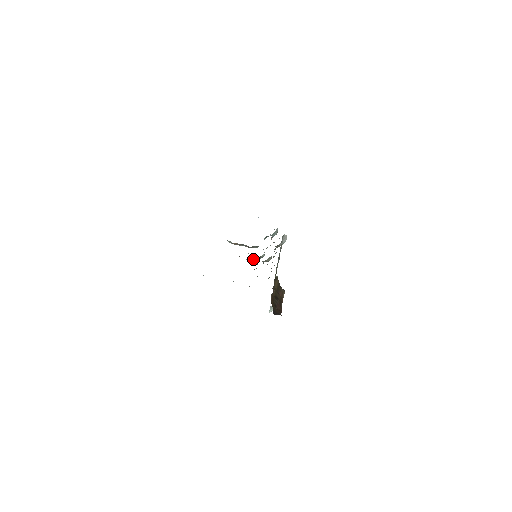
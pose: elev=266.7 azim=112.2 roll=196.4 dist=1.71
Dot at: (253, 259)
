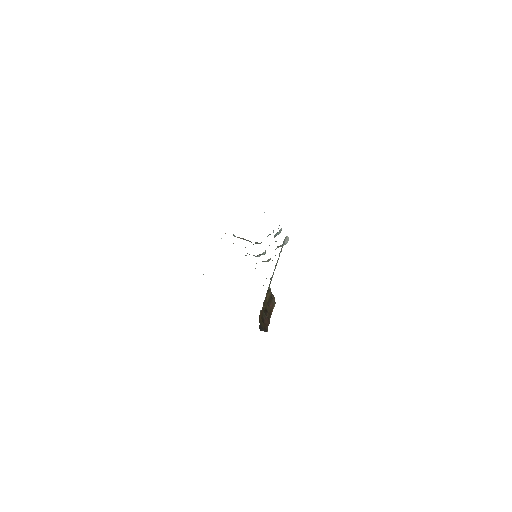
Dot at: (254, 255)
